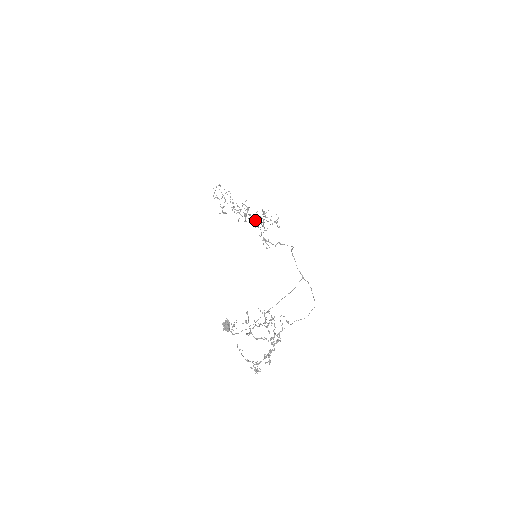
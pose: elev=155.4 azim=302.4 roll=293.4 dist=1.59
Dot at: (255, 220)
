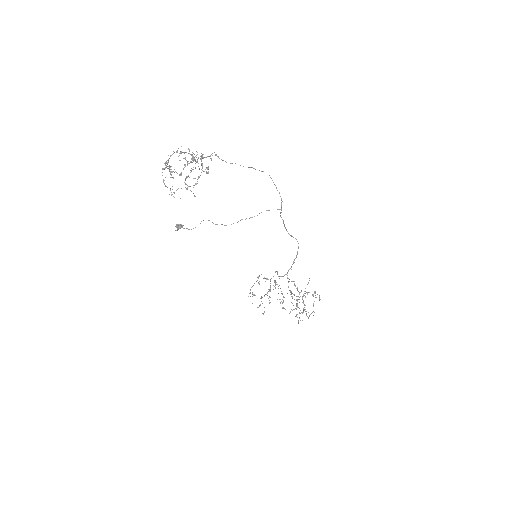
Dot at: occluded
